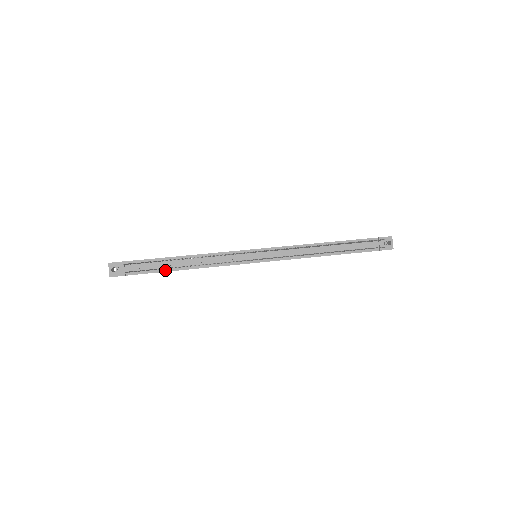
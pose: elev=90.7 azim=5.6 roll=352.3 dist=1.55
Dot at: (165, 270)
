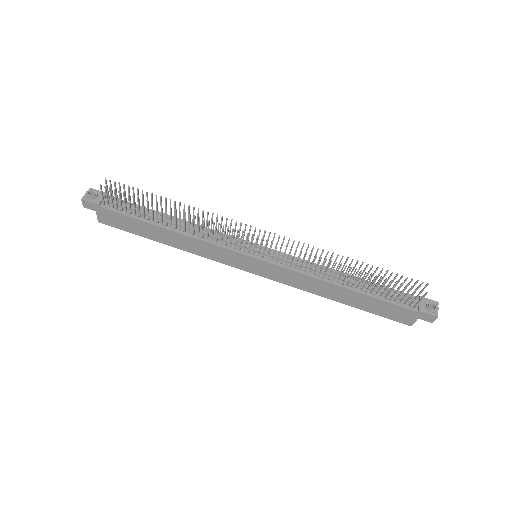
Dot at: (145, 220)
